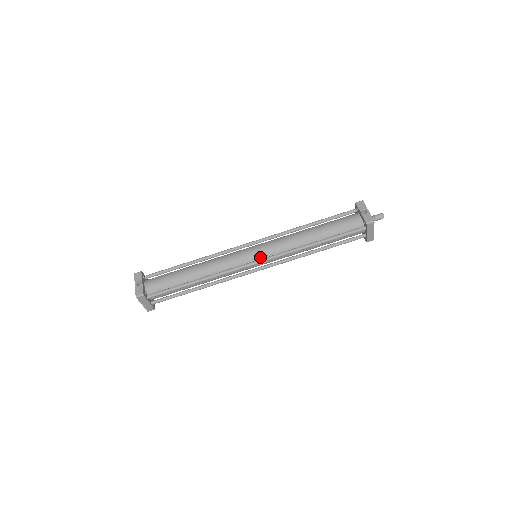
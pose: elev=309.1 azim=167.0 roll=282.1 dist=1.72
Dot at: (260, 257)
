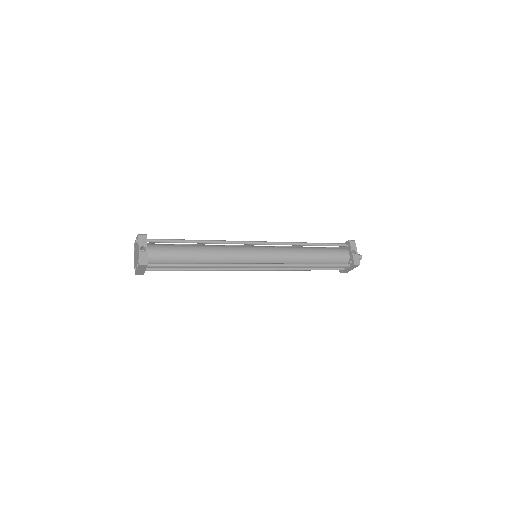
Dot at: (263, 261)
